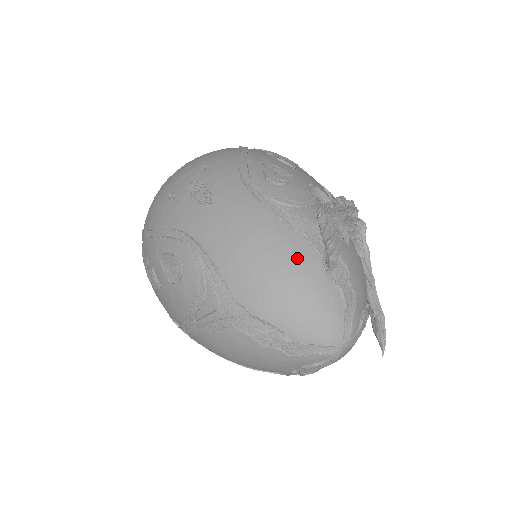
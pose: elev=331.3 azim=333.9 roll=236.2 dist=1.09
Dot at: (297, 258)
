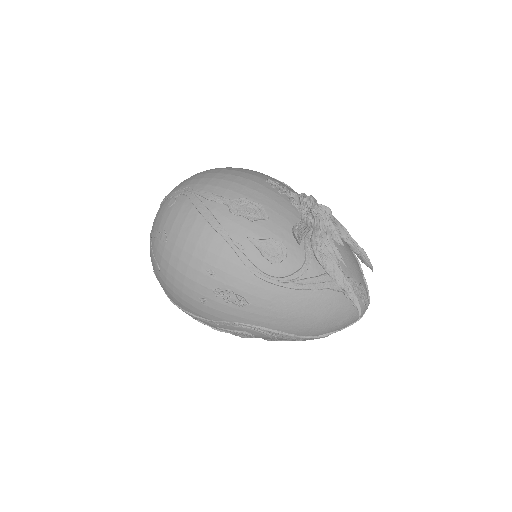
Dot at: (329, 304)
